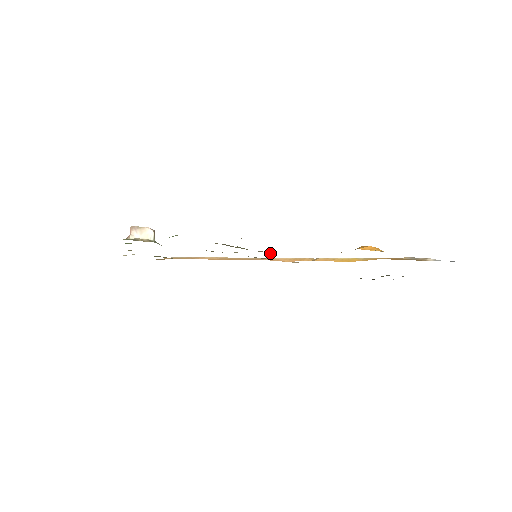
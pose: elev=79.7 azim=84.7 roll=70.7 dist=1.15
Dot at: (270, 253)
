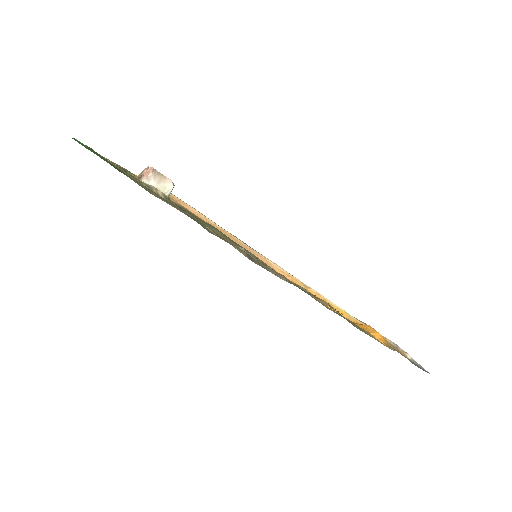
Dot at: (282, 278)
